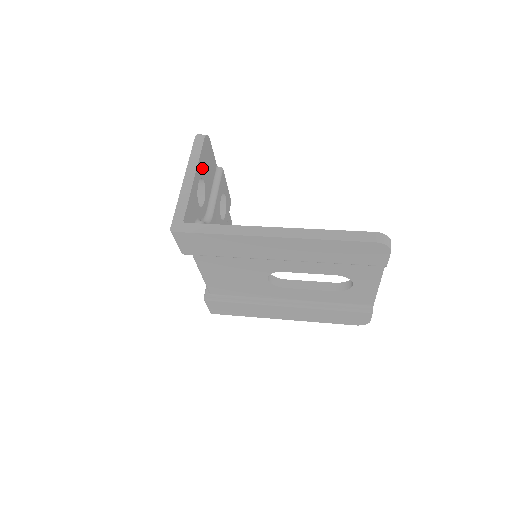
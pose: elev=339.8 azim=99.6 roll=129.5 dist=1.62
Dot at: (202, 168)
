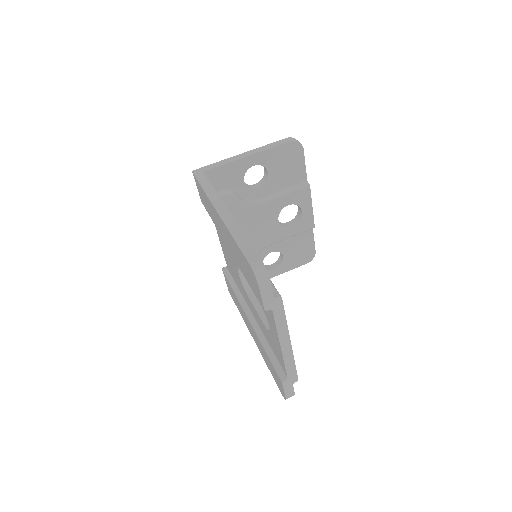
Dot at: (271, 160)
